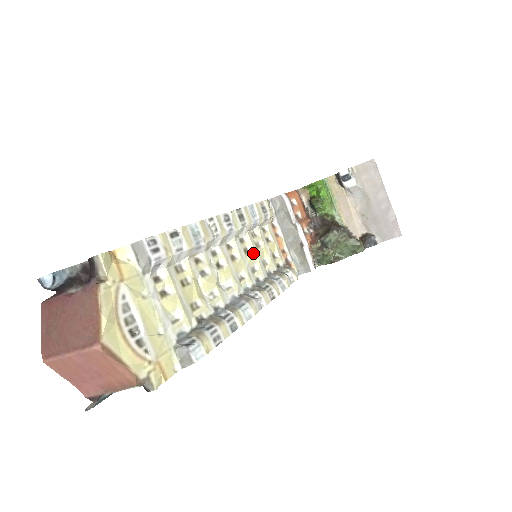
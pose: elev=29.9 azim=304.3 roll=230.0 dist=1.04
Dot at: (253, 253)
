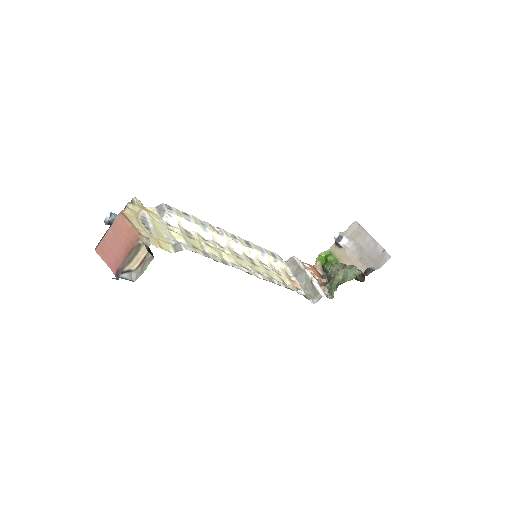
Dot at: (260, 267)
